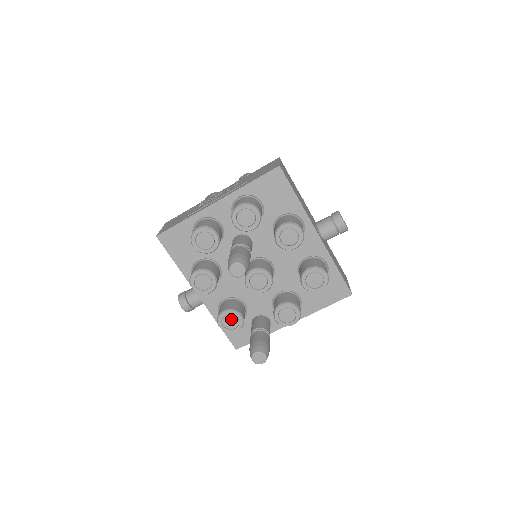
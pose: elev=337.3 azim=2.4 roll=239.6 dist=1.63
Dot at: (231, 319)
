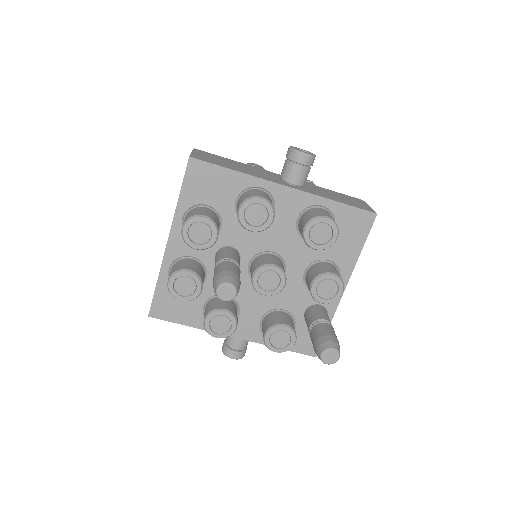
Dot at: (278, 336)
